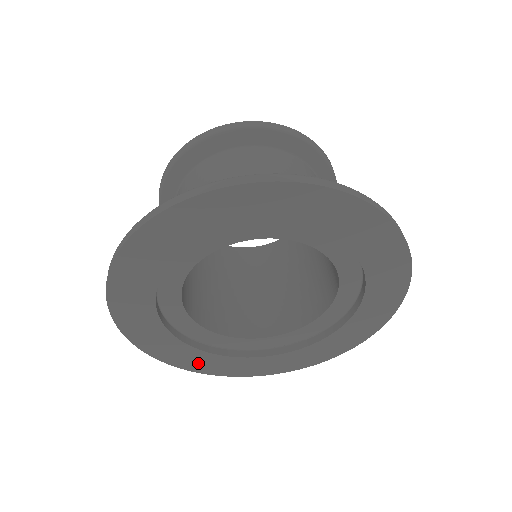
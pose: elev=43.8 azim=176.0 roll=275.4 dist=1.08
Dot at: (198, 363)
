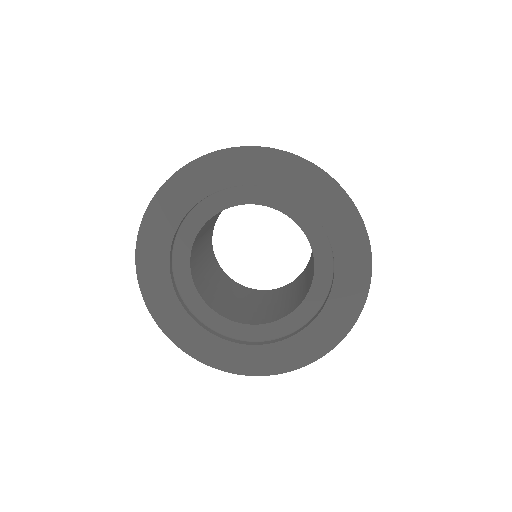
Dot at: (174, 324)
